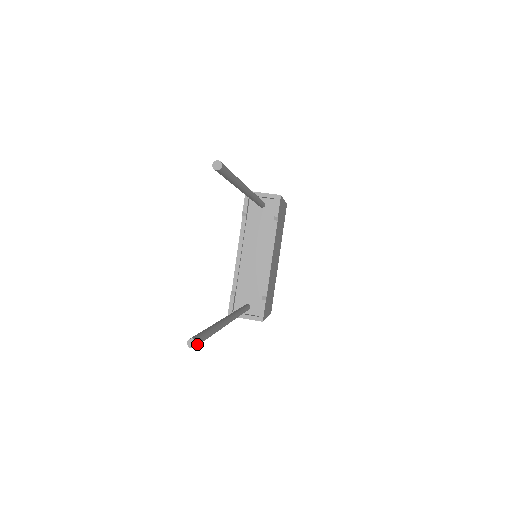
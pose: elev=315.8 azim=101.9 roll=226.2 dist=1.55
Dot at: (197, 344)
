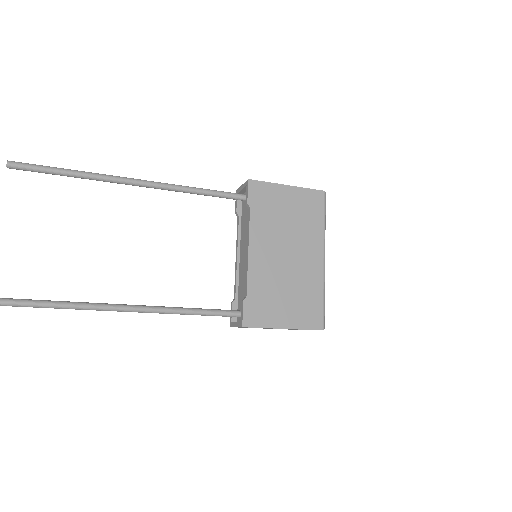
Dot at: out of frame
